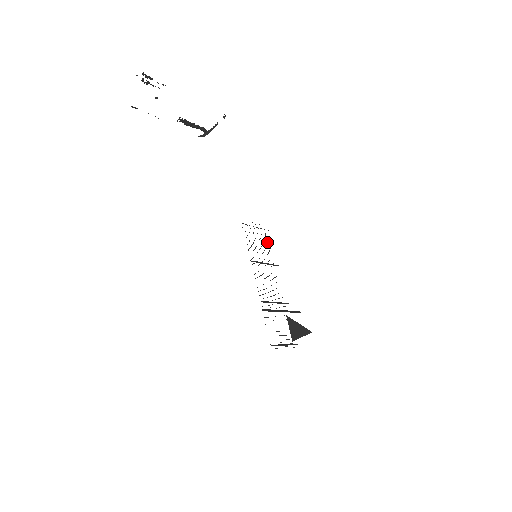
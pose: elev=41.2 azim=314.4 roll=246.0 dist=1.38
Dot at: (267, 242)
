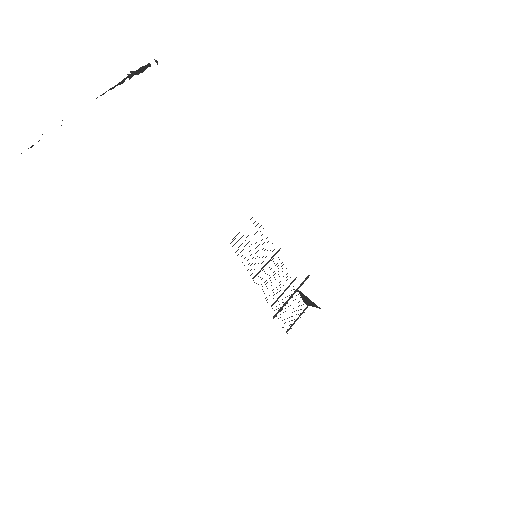
Dot at: occluded
